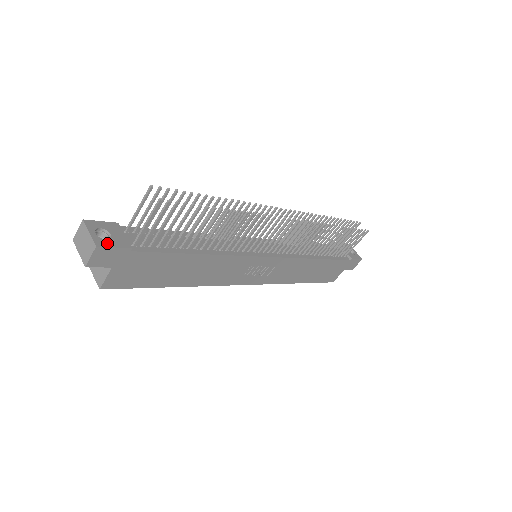
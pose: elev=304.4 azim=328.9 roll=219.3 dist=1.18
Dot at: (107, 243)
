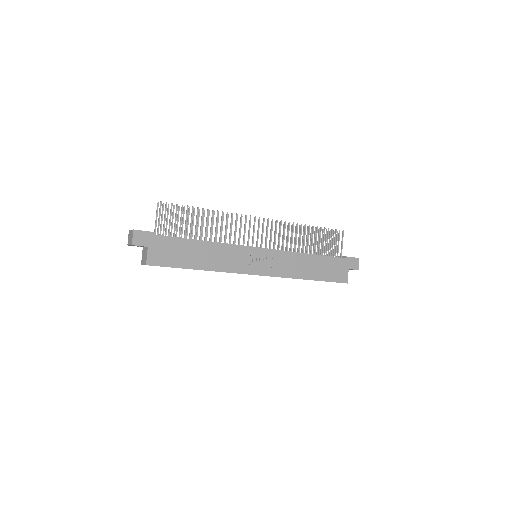
Dot at: (140, 231)
